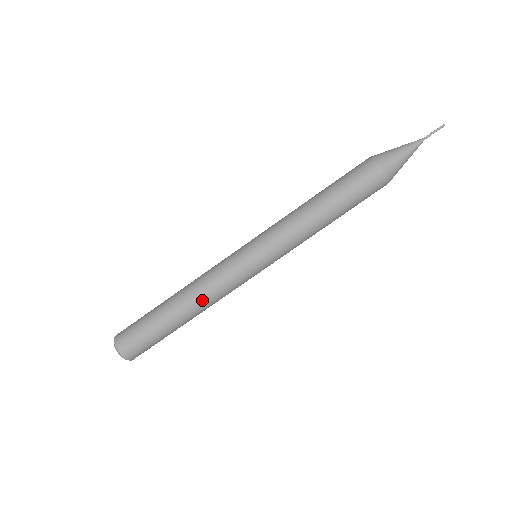
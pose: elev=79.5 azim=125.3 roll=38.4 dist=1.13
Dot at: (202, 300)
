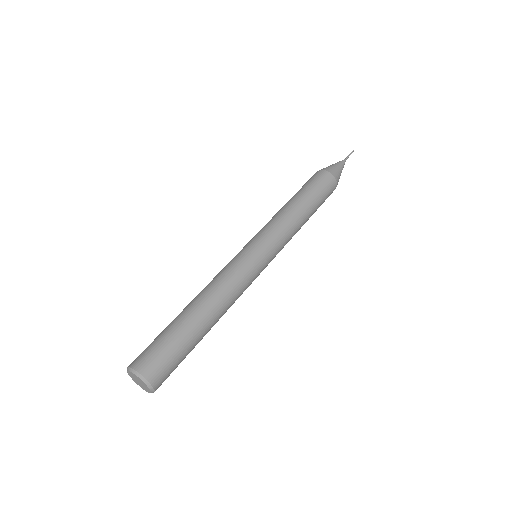
Dot at: (221, 296)
